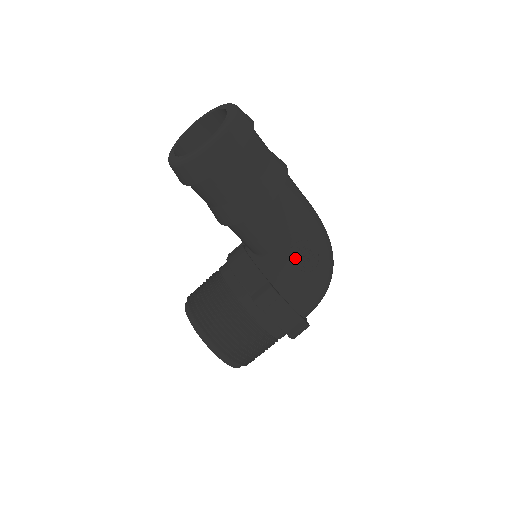
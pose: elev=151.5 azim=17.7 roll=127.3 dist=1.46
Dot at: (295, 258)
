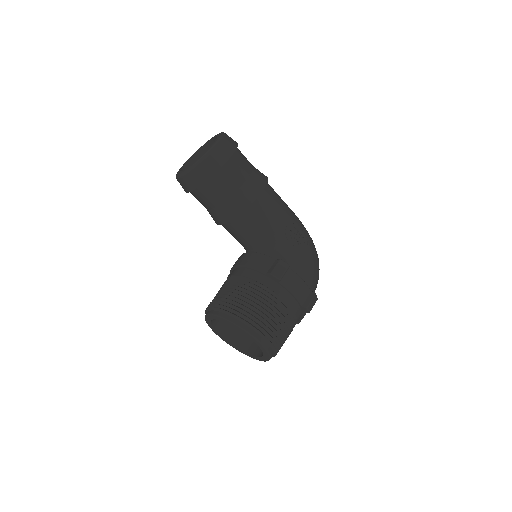
Dot at: (290, 238)
